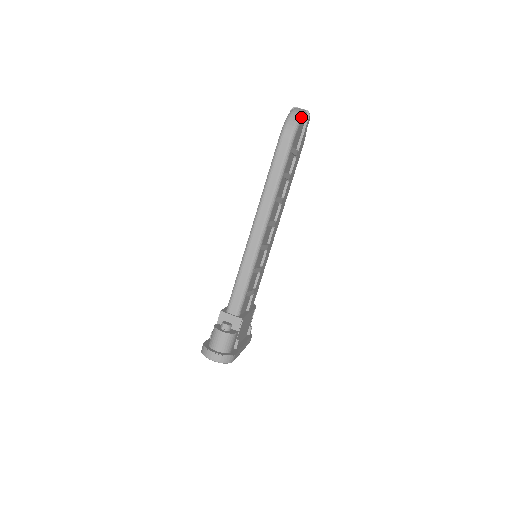
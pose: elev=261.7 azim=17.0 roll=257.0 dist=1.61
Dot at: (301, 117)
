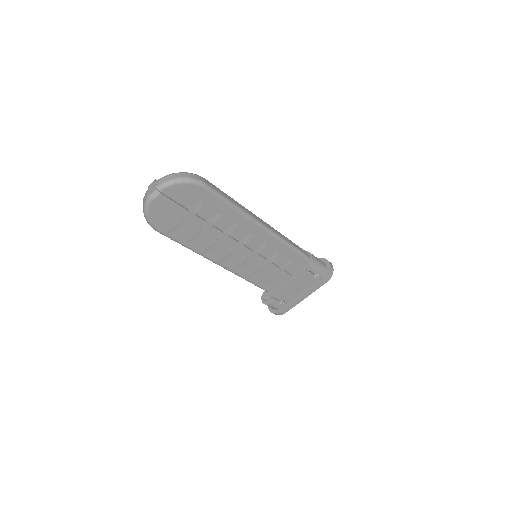
Dot at: (145, 214)
